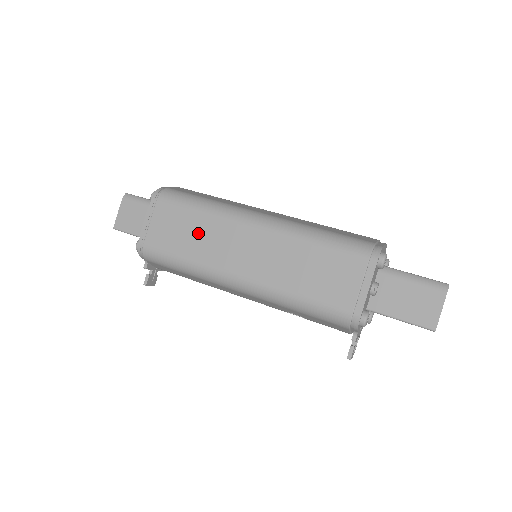
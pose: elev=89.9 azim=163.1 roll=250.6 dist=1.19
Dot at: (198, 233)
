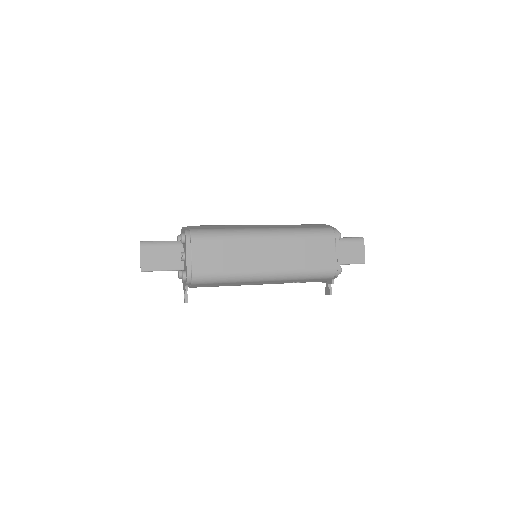
Dot at: (231, 253)
